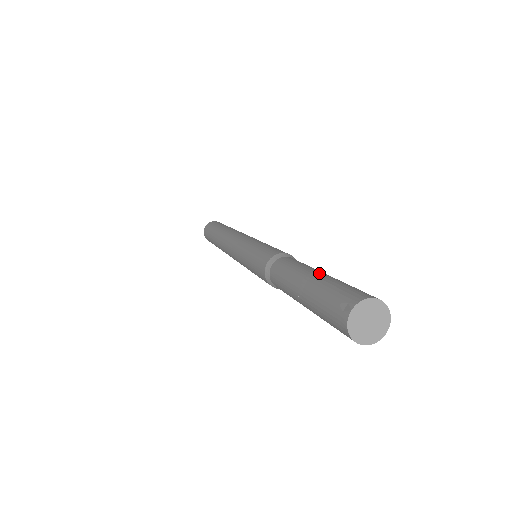
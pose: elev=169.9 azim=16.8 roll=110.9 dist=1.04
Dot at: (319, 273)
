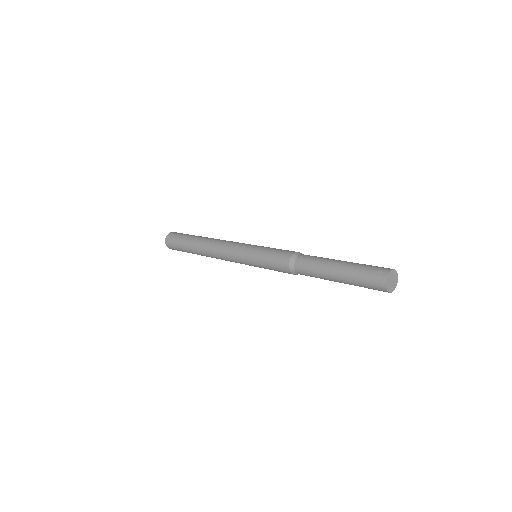
Dot at: (345, 261)
